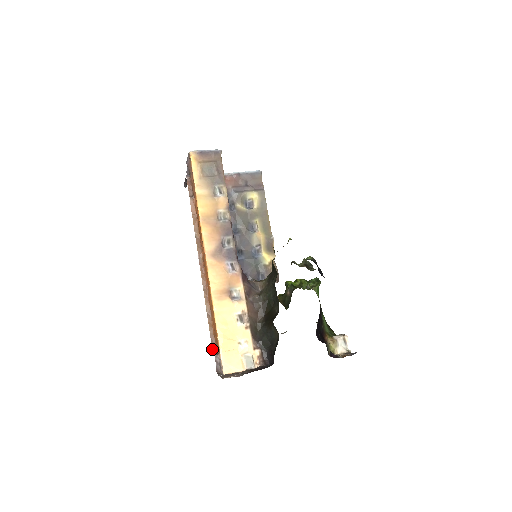
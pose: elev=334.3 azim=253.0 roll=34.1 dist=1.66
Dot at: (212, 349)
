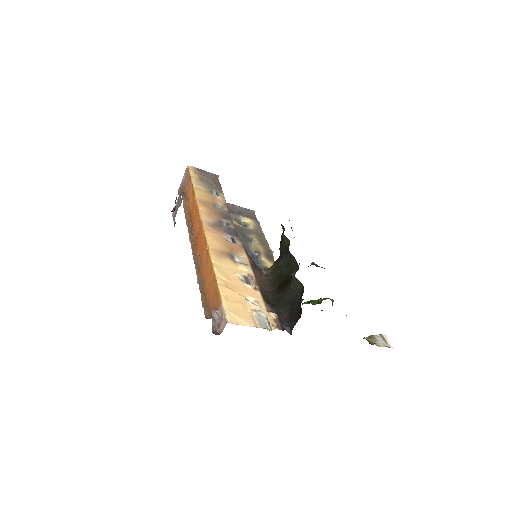
Dot at: occluded
